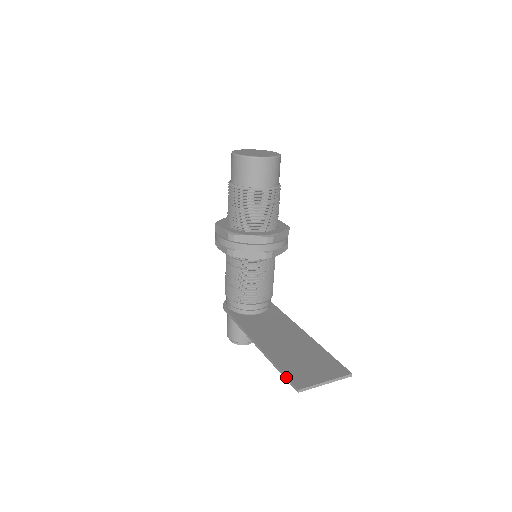
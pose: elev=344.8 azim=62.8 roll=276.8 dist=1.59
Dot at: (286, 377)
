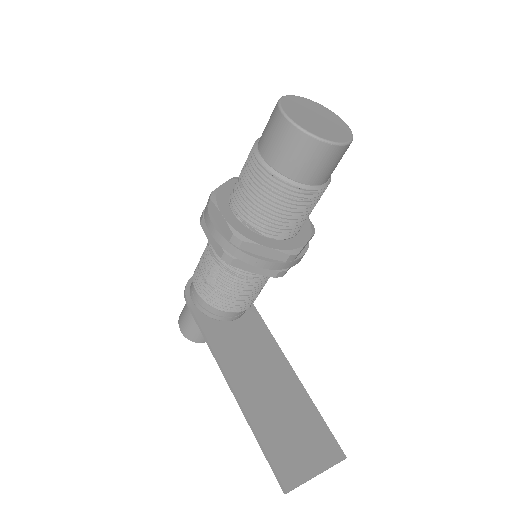
Dot at: (271, 464)
